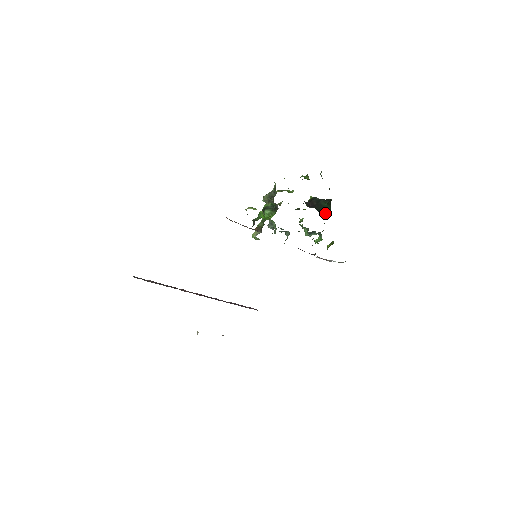
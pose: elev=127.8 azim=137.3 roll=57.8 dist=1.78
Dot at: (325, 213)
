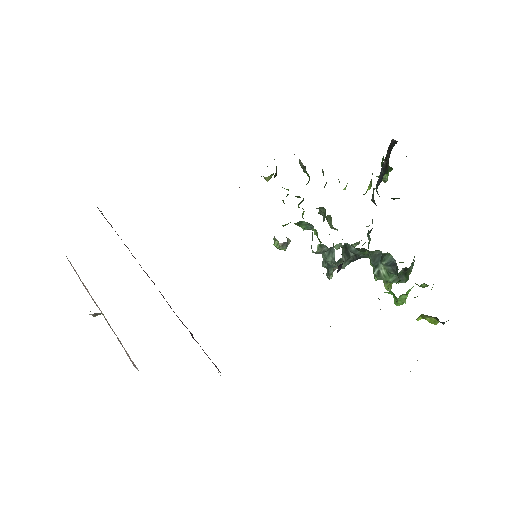
Dot at: (394, 199)
